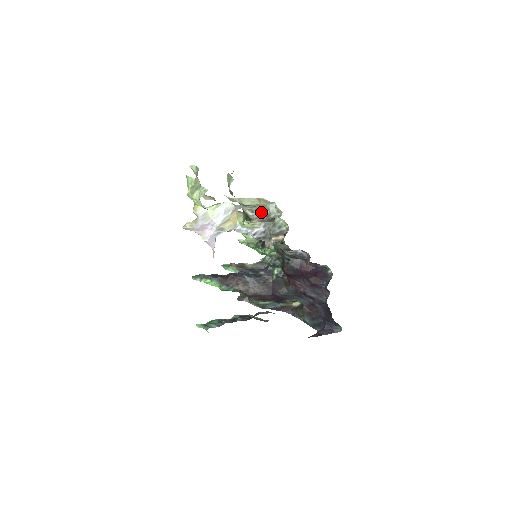
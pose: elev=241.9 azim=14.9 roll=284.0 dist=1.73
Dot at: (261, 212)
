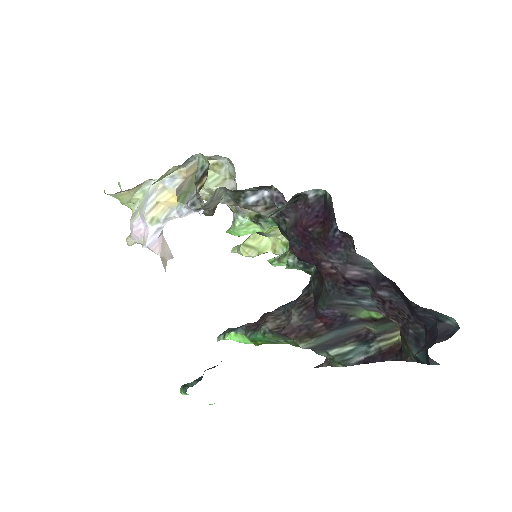
Dot at: (236, 189)
